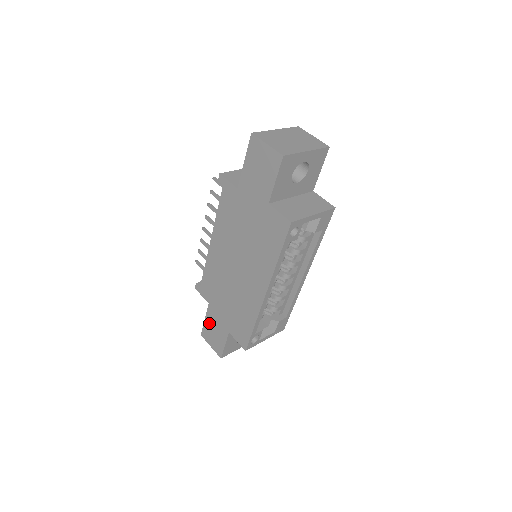
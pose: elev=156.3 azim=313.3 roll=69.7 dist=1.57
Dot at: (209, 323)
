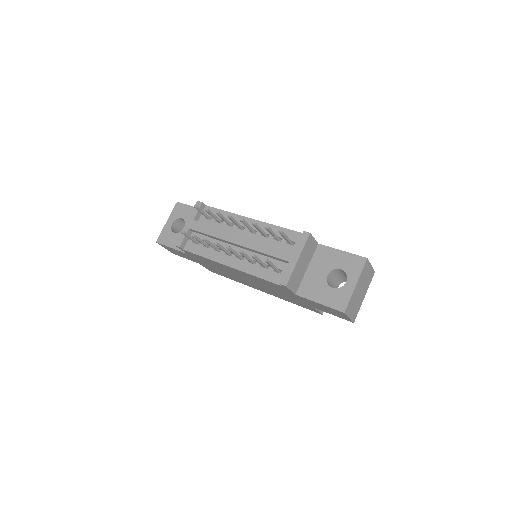
Dot at: (176, 251)
